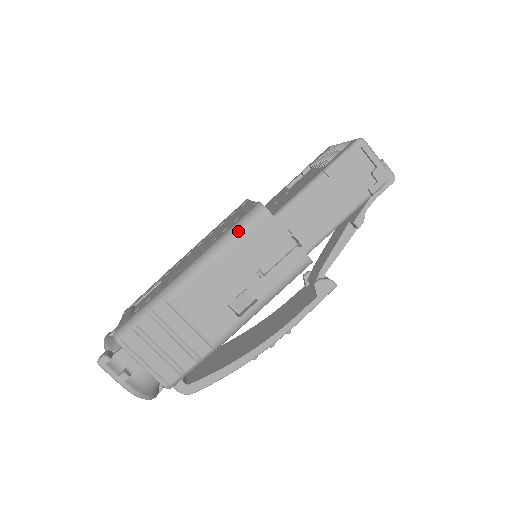
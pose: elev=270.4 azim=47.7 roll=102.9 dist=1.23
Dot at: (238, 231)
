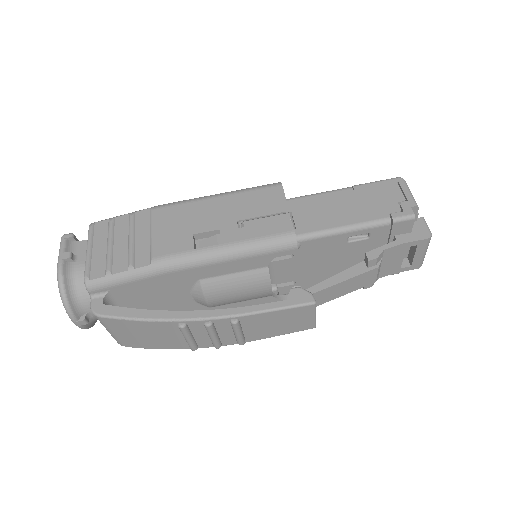
Dot at: (246, 189)
